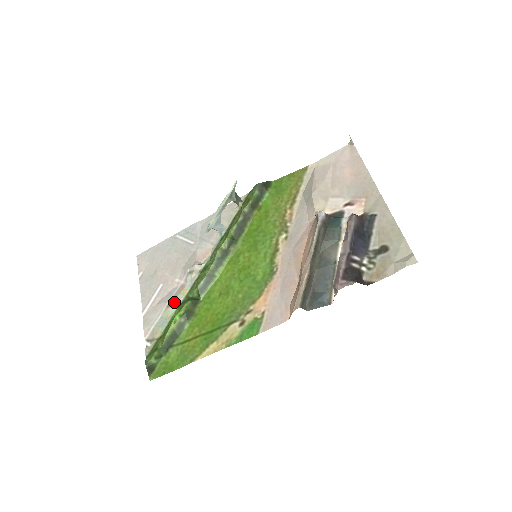
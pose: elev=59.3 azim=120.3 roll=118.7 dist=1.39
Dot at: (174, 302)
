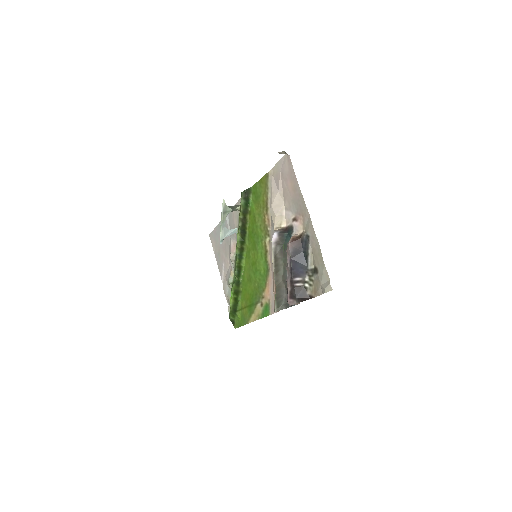
Dot at: (229, 282)
